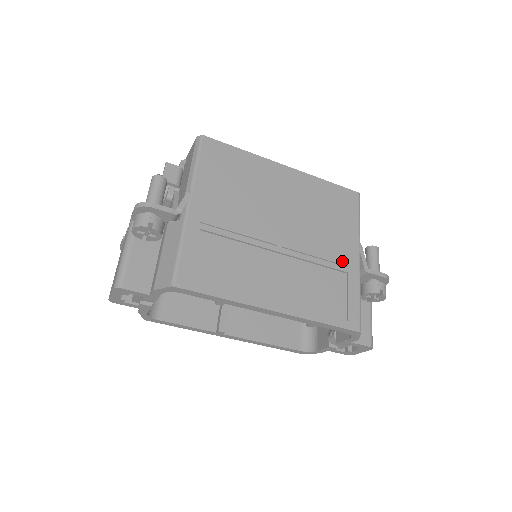
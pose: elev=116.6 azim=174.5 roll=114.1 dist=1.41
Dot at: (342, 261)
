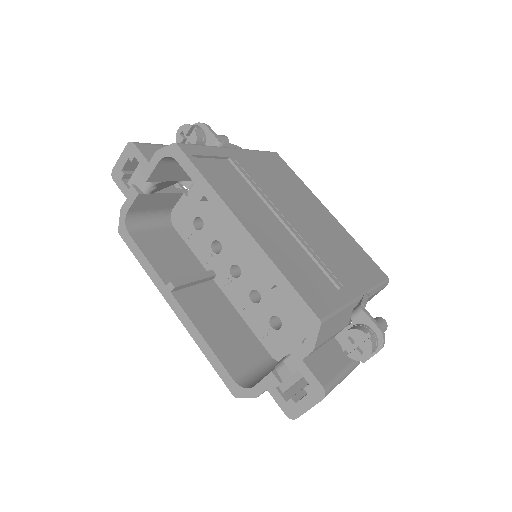
Dot at: (340, 279)
